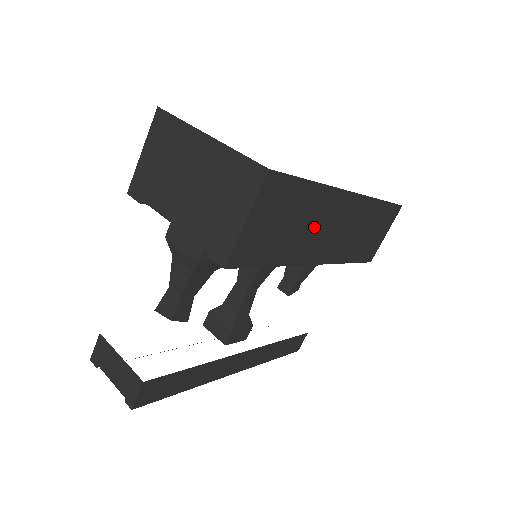
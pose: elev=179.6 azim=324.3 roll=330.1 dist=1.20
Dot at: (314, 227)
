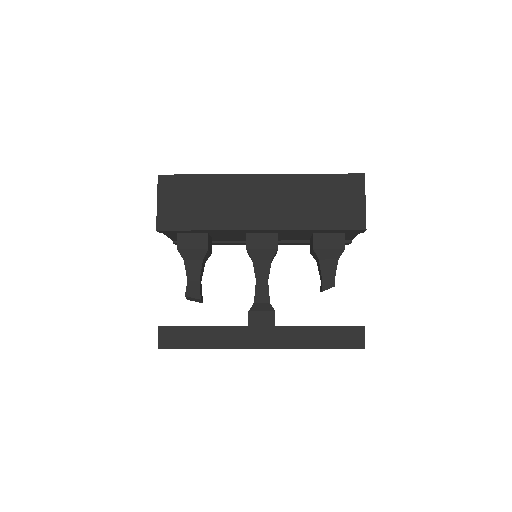
Dot at: (230, 202)
